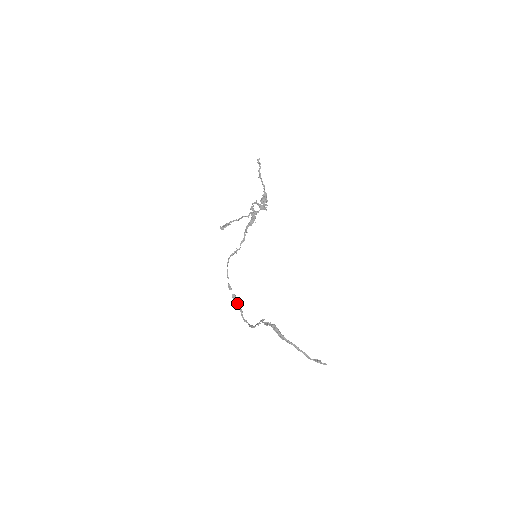
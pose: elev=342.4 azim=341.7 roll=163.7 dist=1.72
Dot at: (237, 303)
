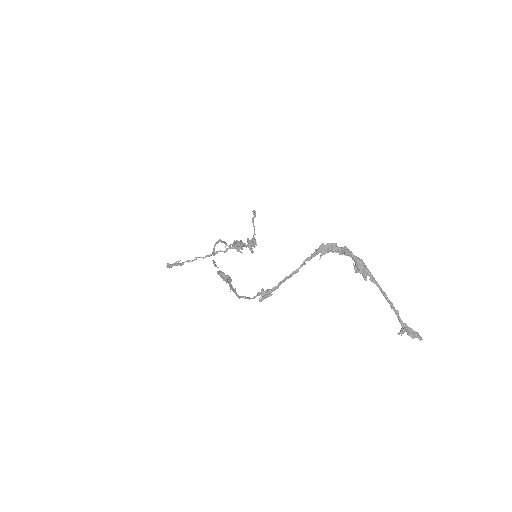
Dot at: (227, 279)
